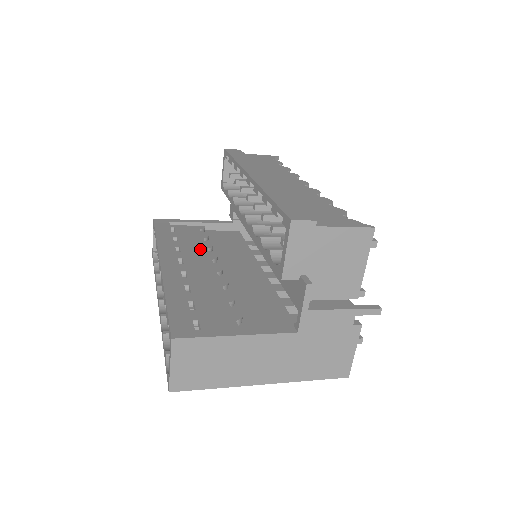
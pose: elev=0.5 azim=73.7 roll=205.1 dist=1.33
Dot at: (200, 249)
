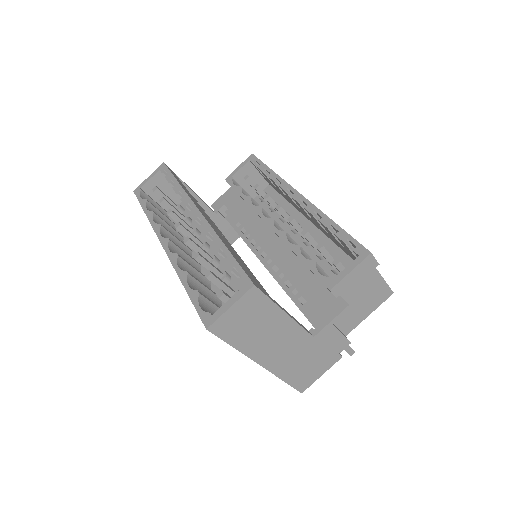
Dot at: occluded
